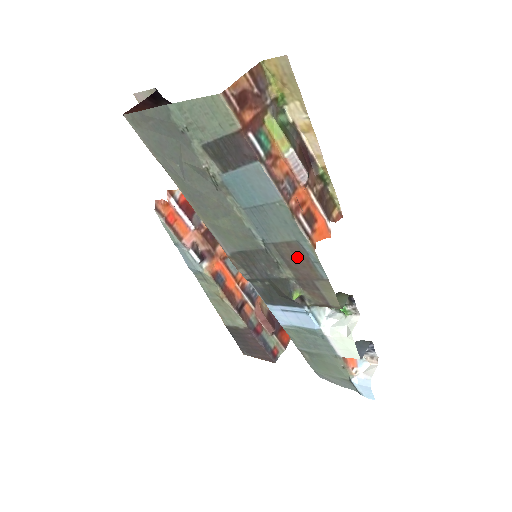
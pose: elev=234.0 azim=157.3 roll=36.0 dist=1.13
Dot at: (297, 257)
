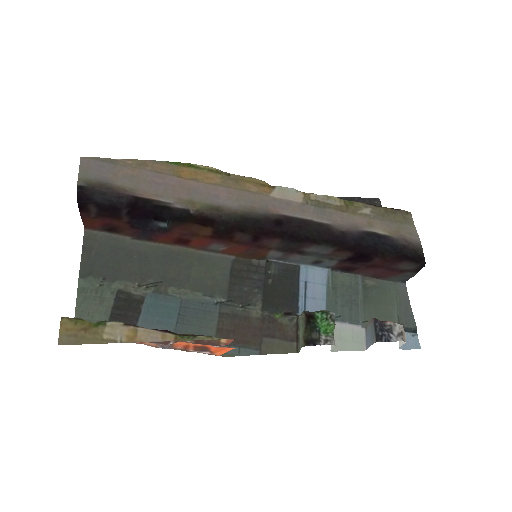
Dot at: (234, 333)
